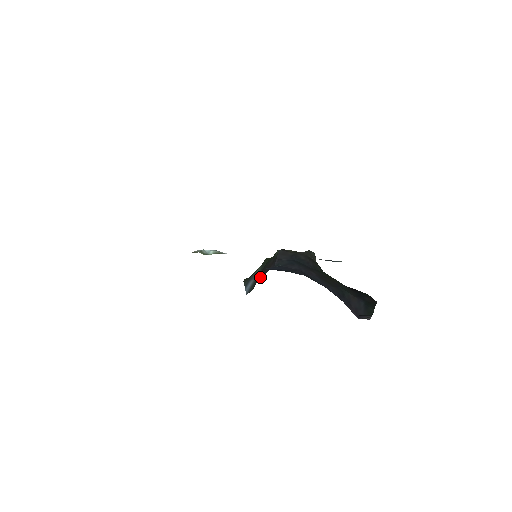
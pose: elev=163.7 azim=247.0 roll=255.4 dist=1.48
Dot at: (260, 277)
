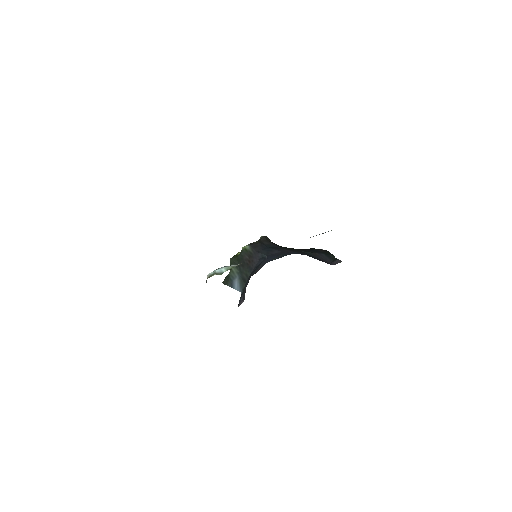
Dot at: (251, 272)
